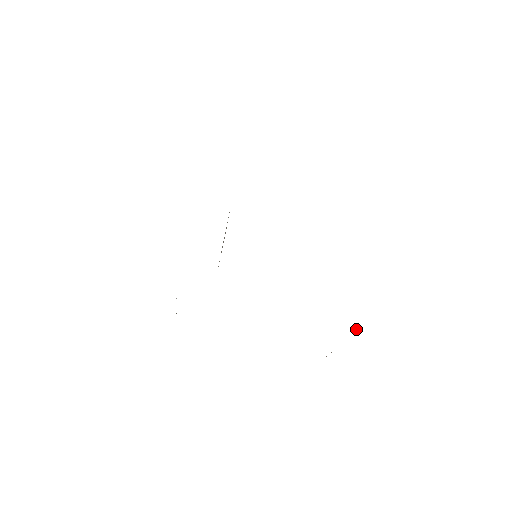
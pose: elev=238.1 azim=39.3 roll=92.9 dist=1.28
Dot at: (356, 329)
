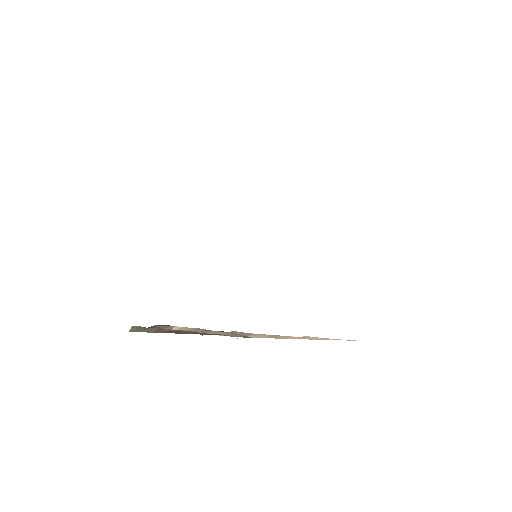
Dot at: (291, 336)
